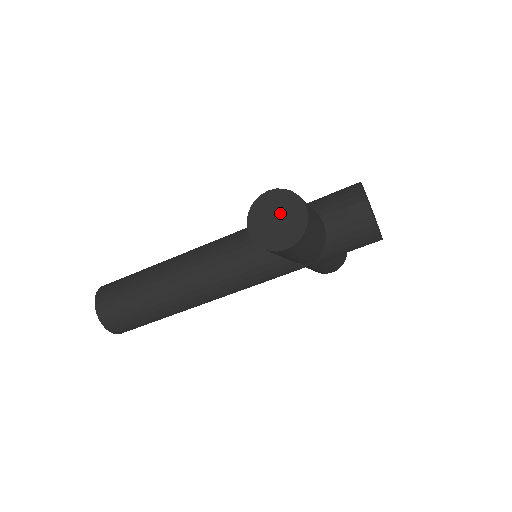
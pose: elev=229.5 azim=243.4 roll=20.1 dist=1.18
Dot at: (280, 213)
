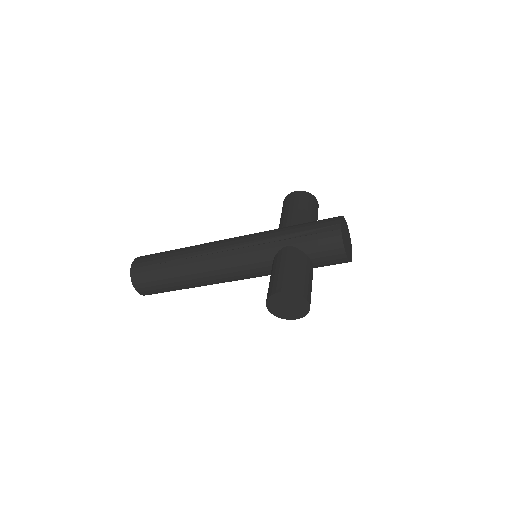
Dot at: (290, 304)
